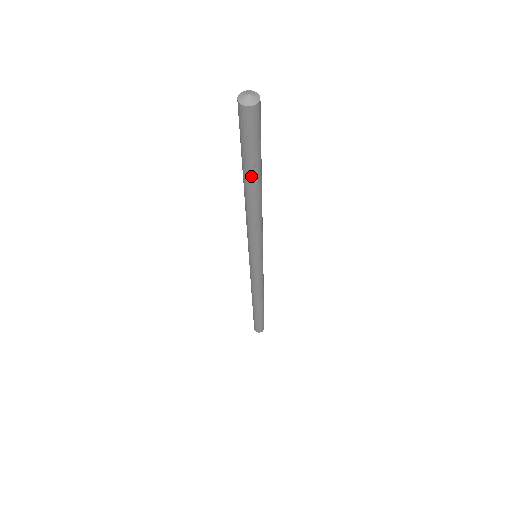
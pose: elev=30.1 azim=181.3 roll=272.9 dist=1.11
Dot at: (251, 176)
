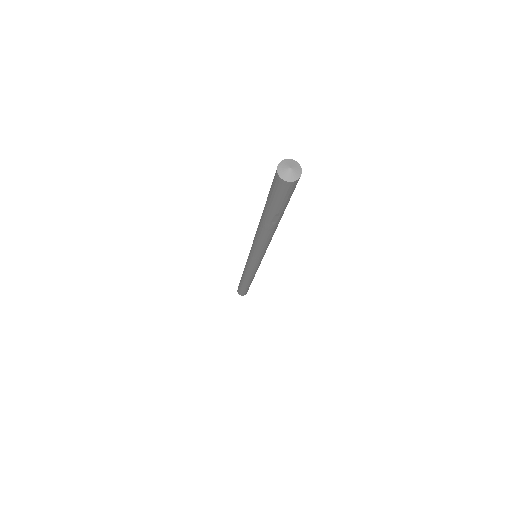
Dot at: (271, 219)
